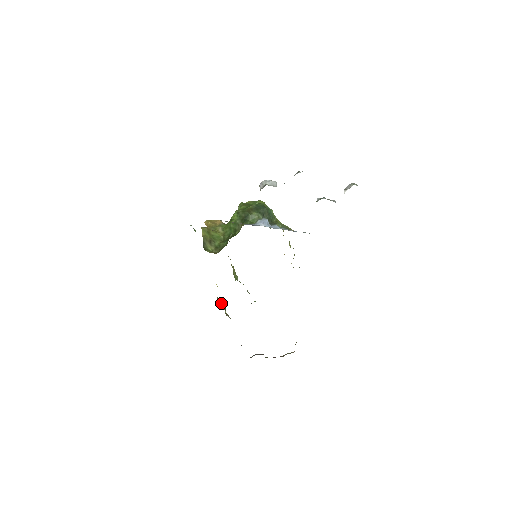
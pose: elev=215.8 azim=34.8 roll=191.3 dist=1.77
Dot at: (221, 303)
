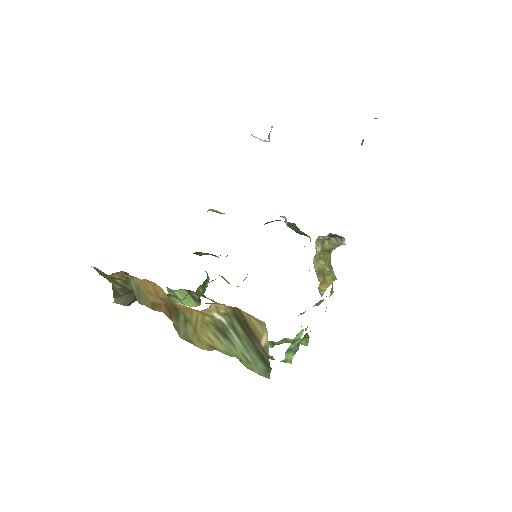
Dot at: occluded
